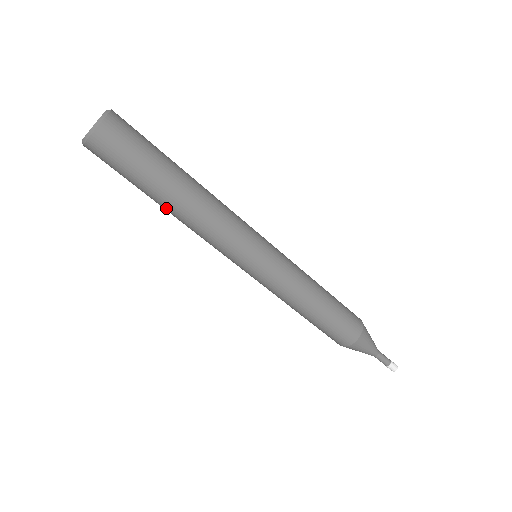
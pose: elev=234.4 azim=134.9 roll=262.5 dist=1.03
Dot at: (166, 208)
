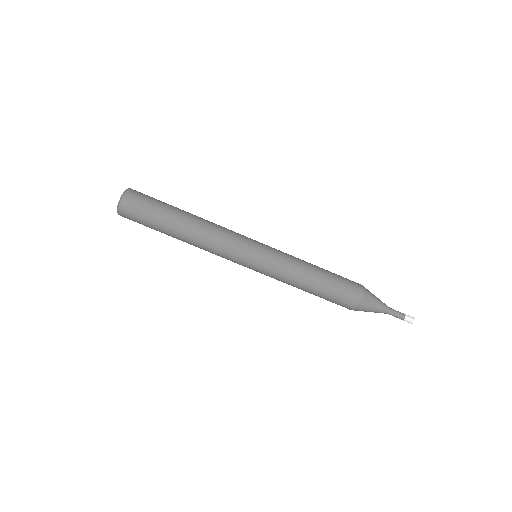
Dot at: occluded
